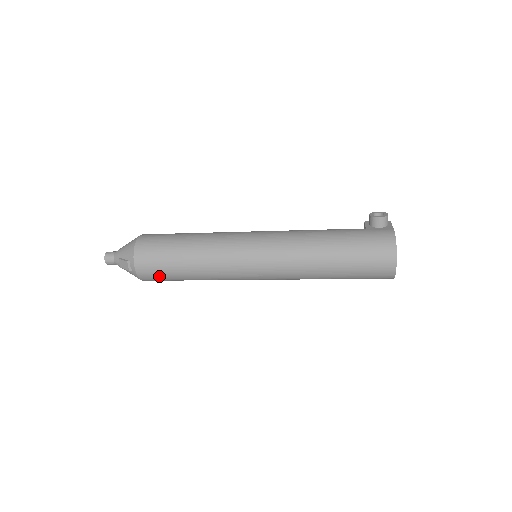
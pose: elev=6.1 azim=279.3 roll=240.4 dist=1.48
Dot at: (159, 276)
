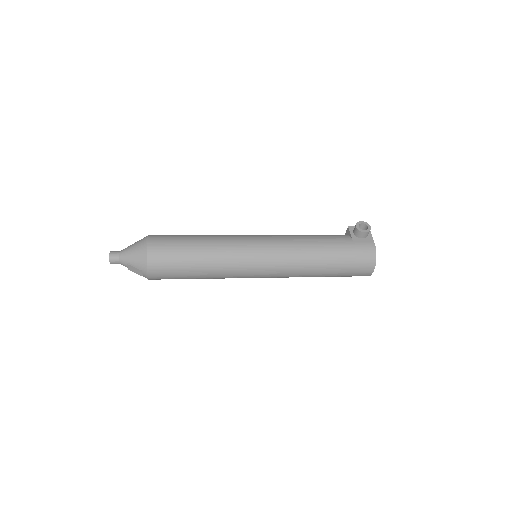
Dot at: occluded
